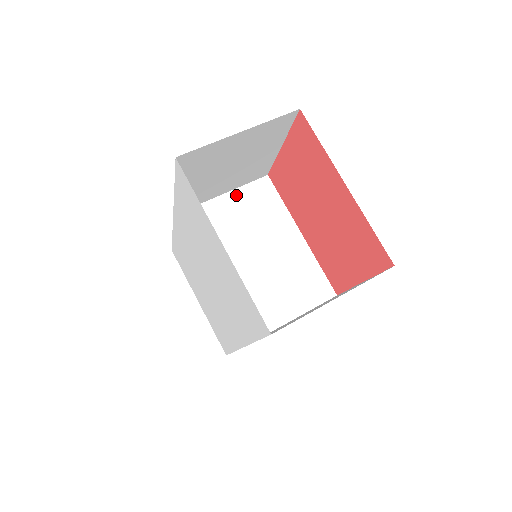
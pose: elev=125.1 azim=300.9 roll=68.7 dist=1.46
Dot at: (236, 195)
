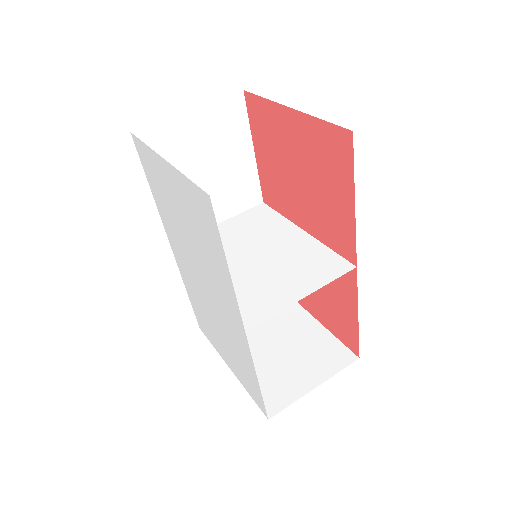
Dot at: (233, 221)
